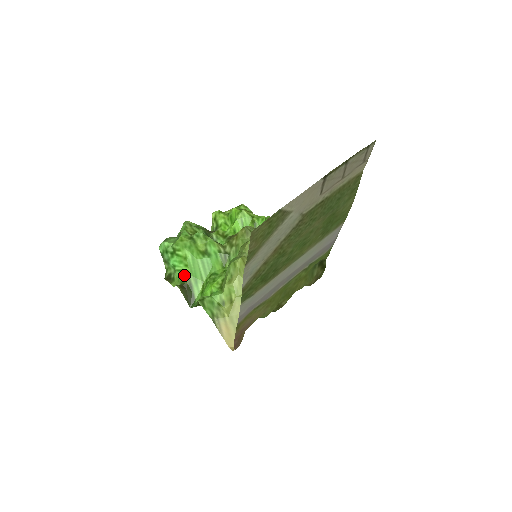
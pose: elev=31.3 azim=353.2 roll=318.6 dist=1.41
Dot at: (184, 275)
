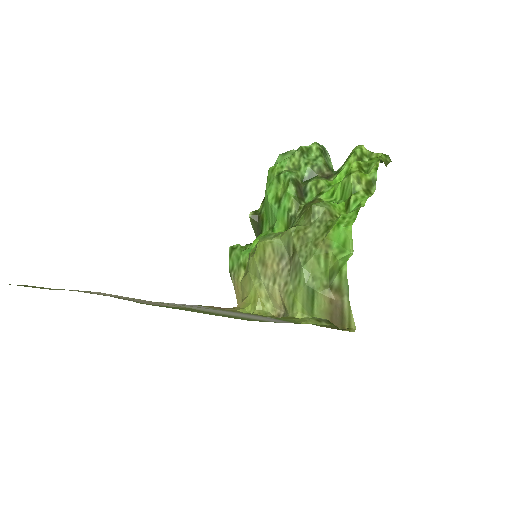
Dot at: occluded
